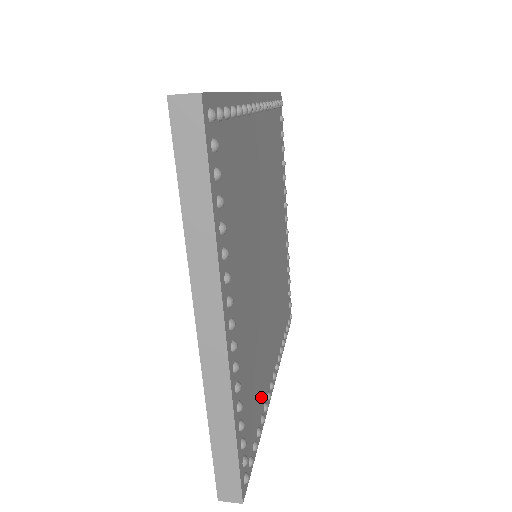
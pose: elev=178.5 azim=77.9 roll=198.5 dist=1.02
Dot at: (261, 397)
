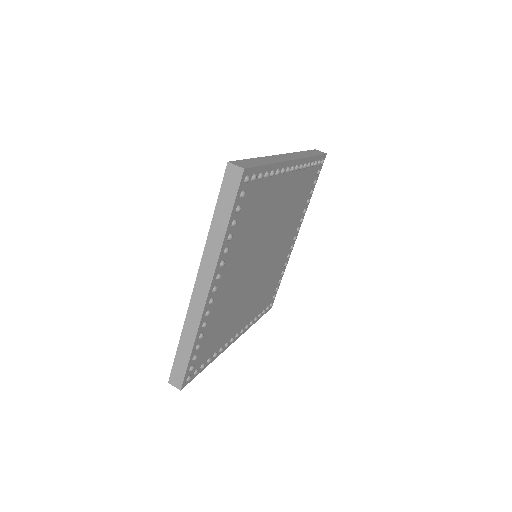
Dot at: (220, 341)
